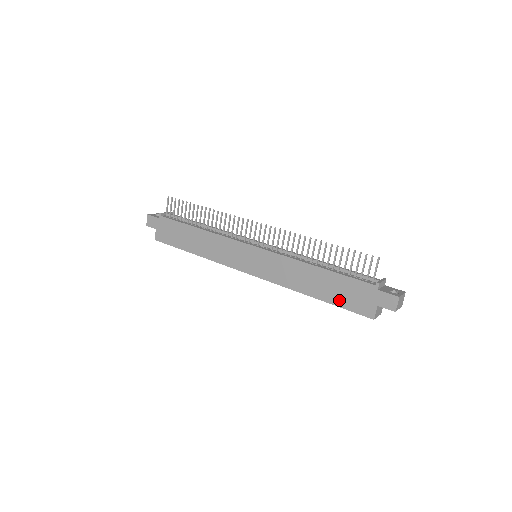
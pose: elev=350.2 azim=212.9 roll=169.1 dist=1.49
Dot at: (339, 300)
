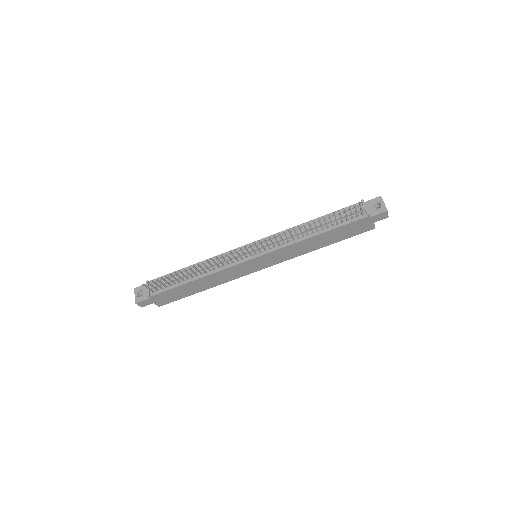
Dot at: (345, 237)
